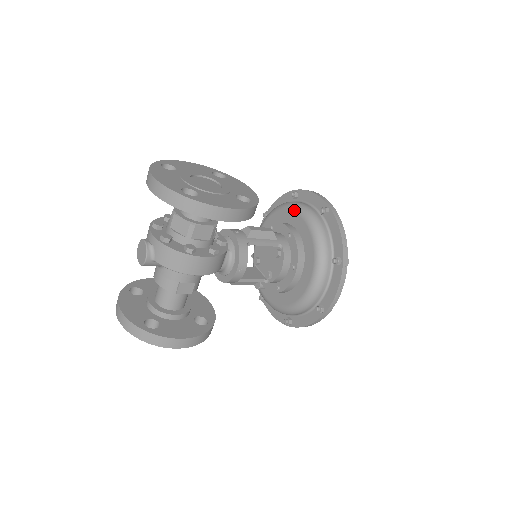
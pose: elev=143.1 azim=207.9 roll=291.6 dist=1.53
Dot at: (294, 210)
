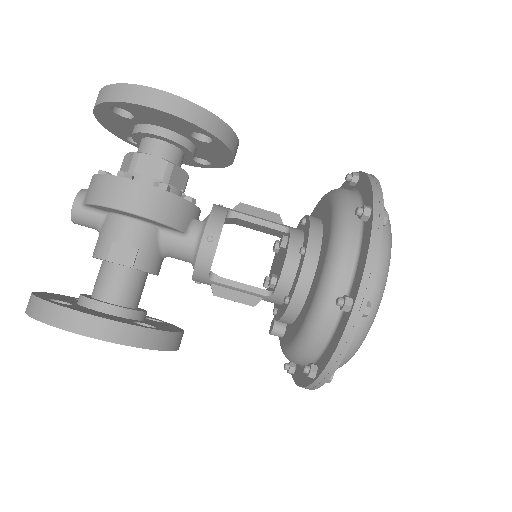
Dot at: (318, 202)
